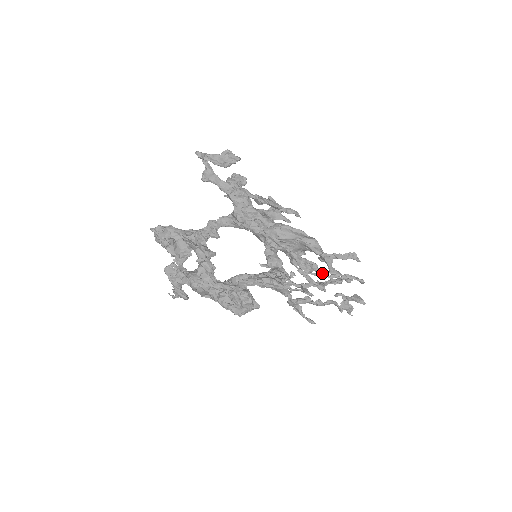
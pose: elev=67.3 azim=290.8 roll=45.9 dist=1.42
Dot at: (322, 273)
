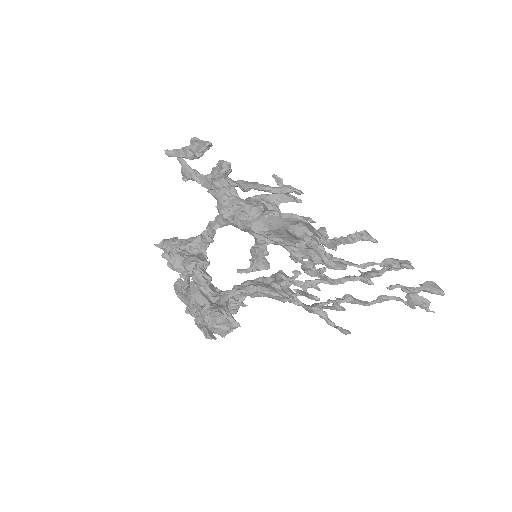
Dot at: (346, 263)
